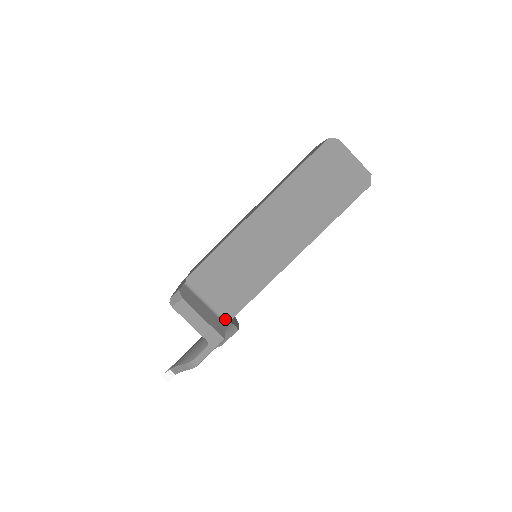
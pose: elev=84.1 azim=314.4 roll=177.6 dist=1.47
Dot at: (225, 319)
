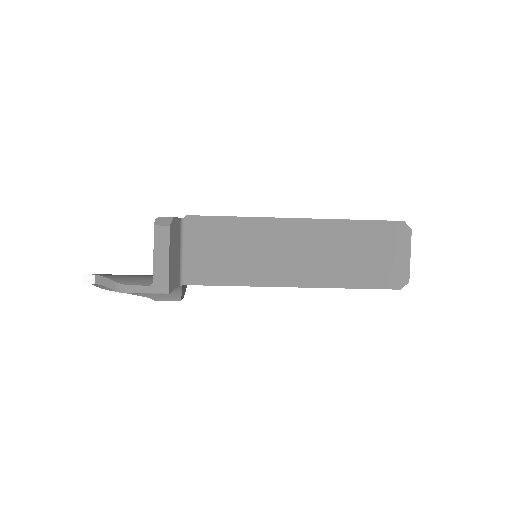
Dot at: (183, 279)
